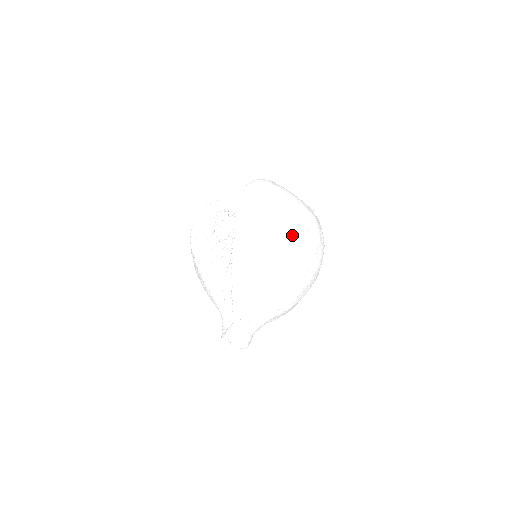
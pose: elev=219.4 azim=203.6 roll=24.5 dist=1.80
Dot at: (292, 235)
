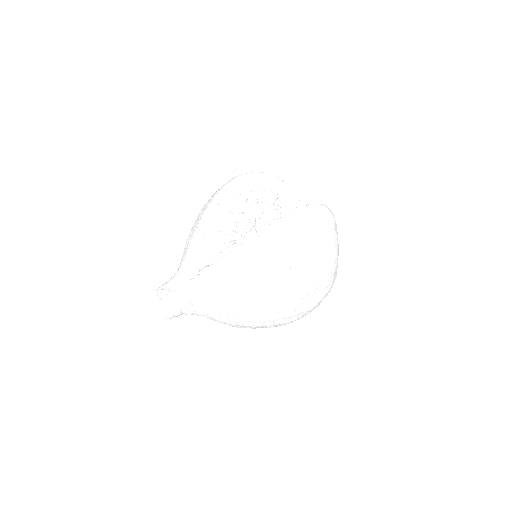
Dot at: (300, 284)
